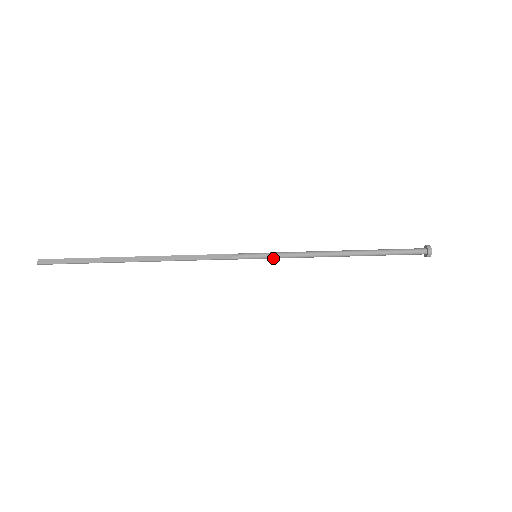
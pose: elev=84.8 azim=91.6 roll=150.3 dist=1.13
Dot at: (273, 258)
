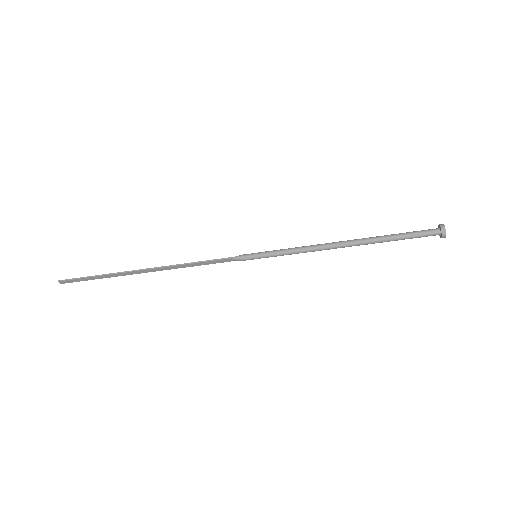
Dot at: (274, 255)
